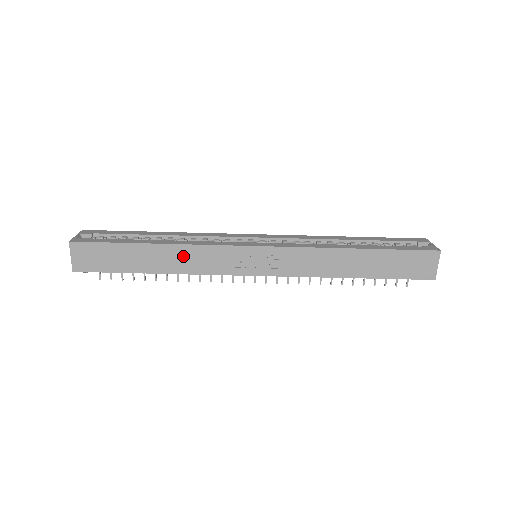
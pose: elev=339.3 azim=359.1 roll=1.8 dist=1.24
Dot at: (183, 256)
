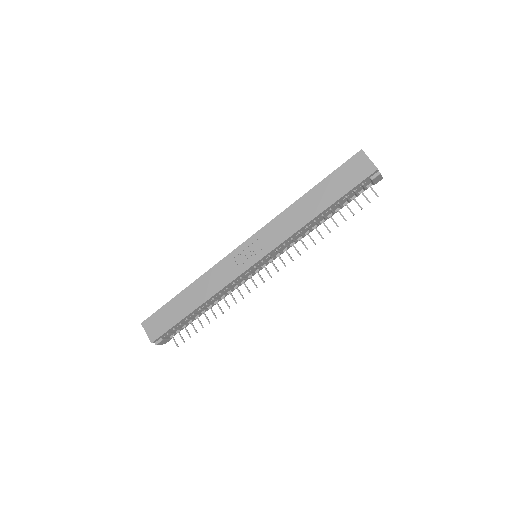
Dot at: (205, 284)
